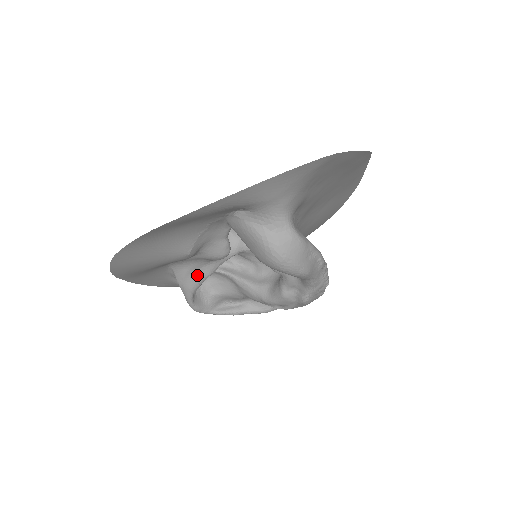
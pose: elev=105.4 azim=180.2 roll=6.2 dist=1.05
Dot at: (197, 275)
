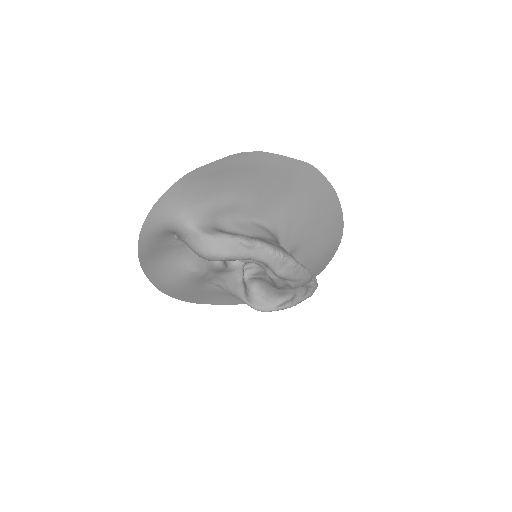
Dot at: (234, 285)
